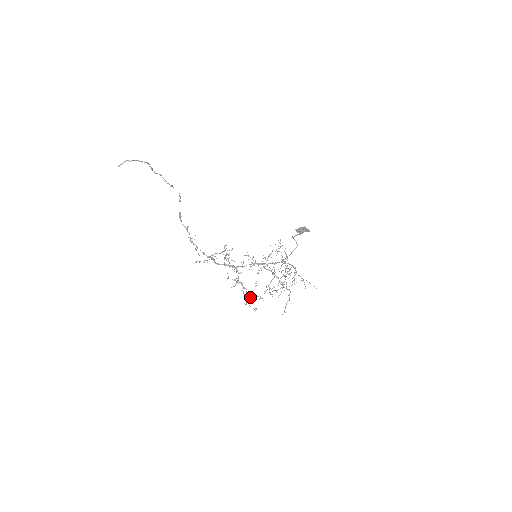
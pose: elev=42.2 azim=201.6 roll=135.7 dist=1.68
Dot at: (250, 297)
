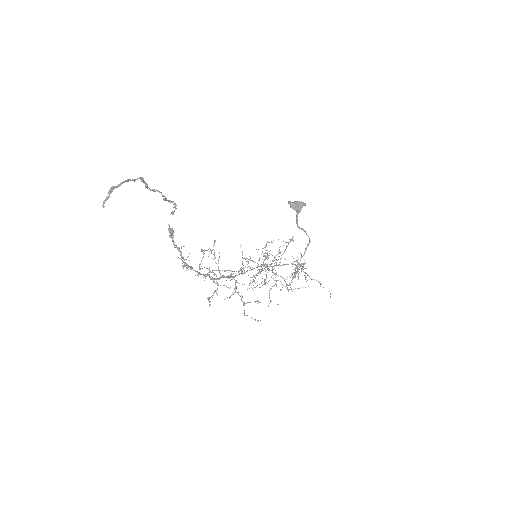
Dot at: (227, 287)
